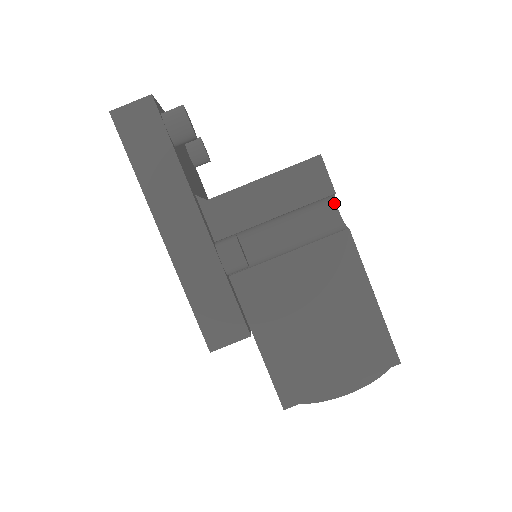
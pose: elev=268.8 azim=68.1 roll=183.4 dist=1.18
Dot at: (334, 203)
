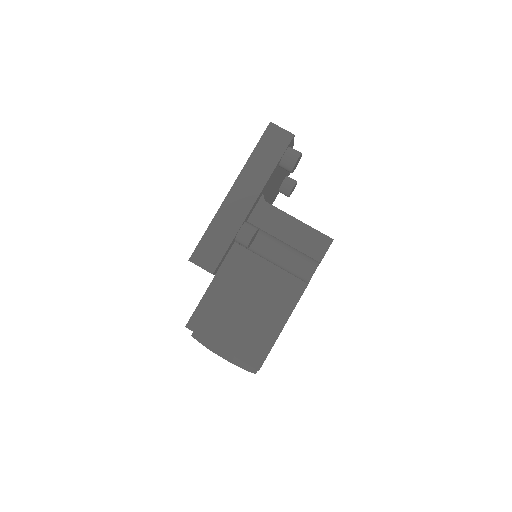
Dot at: (316, 268)
